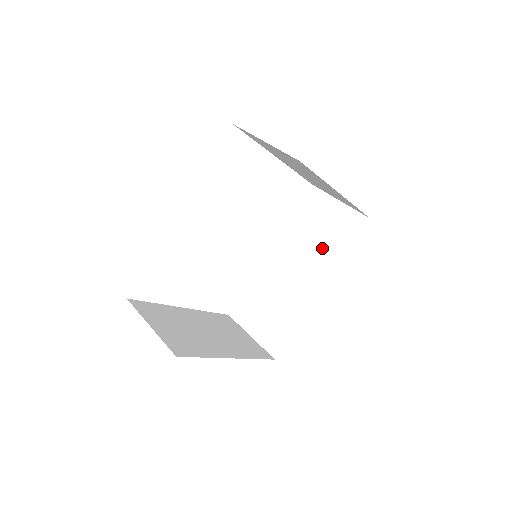
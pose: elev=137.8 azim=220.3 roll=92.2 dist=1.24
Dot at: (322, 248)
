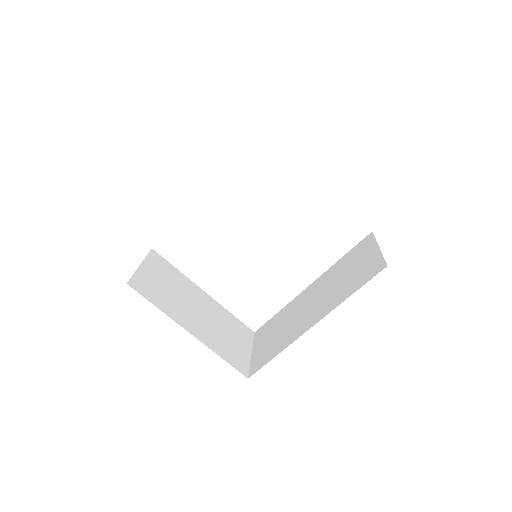
Dot at: (339, 288)
